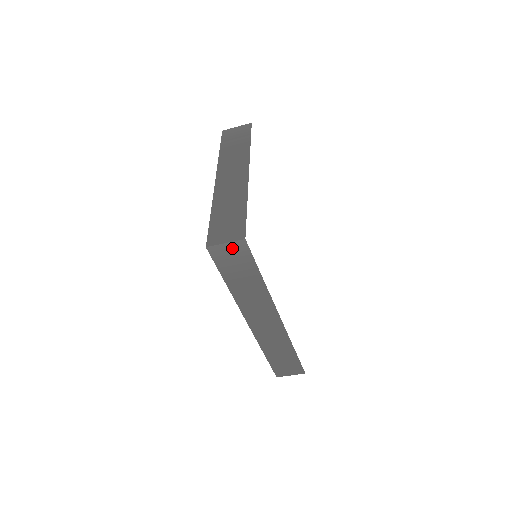
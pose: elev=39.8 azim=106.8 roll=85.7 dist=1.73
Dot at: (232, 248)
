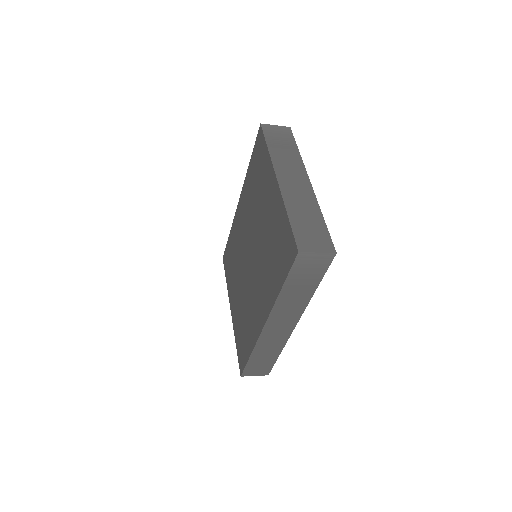
Dot at: (319, 258)
